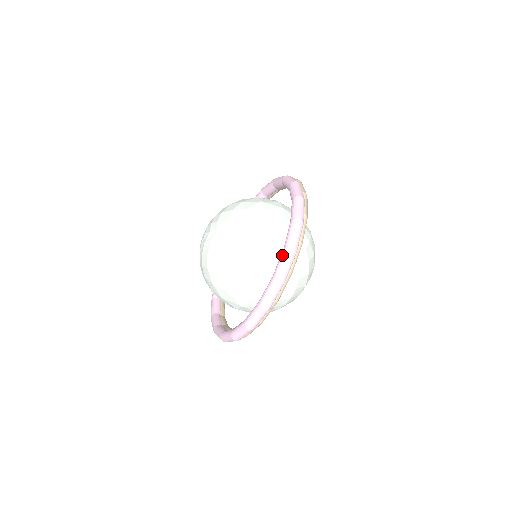
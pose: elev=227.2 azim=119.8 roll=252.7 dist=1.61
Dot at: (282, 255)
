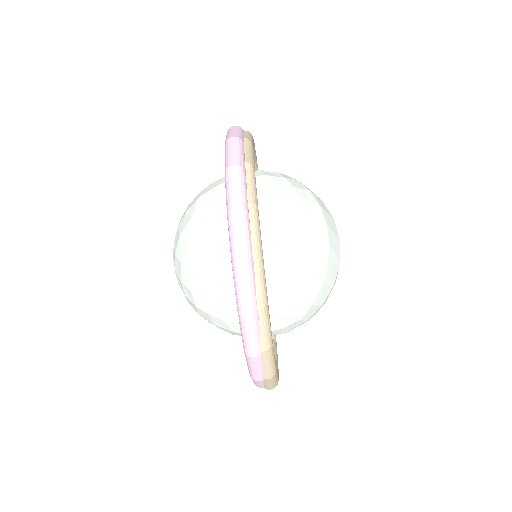
Dot at: occluded
